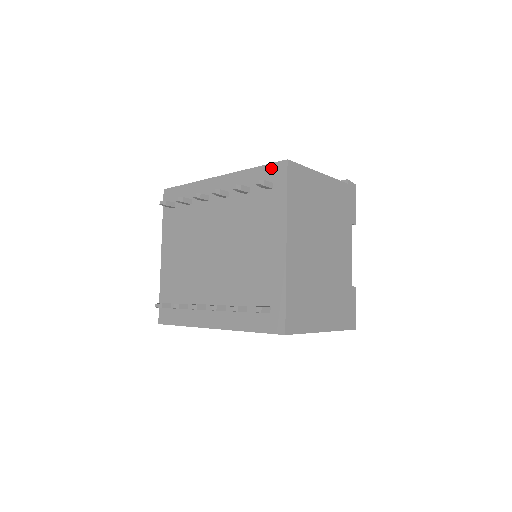
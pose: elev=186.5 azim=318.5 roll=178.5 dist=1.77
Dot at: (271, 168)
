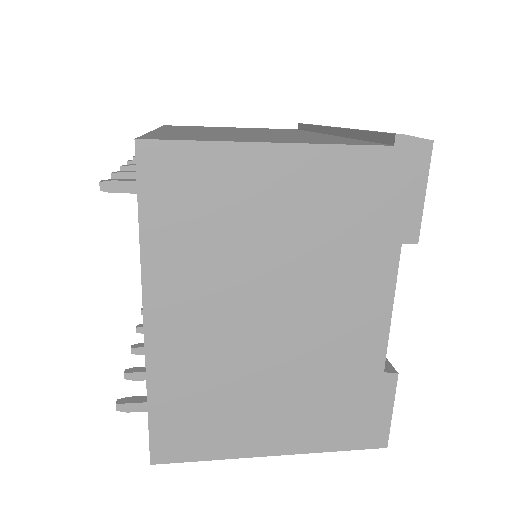
Dot at: occluded
